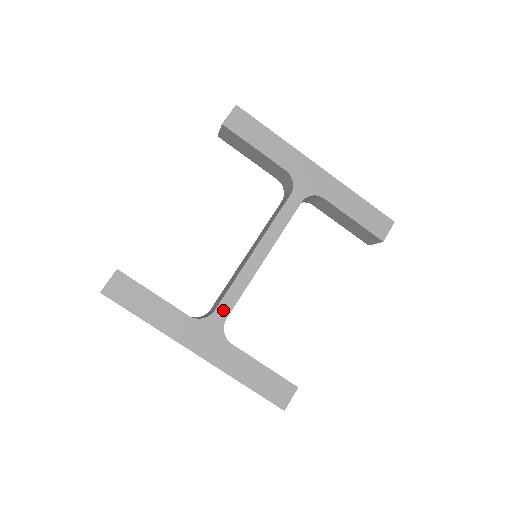
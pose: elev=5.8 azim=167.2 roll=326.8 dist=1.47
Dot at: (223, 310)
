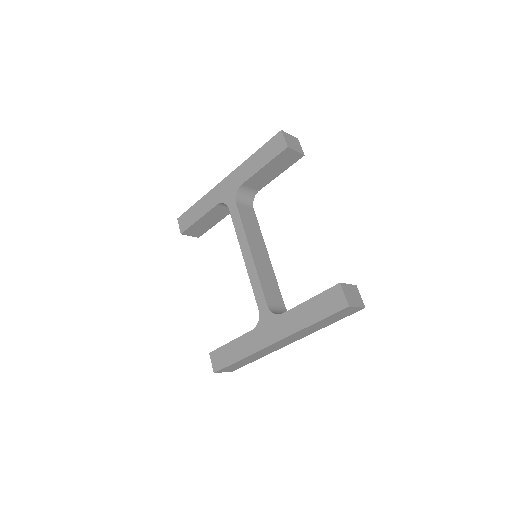
Dot at: (261, 304)
